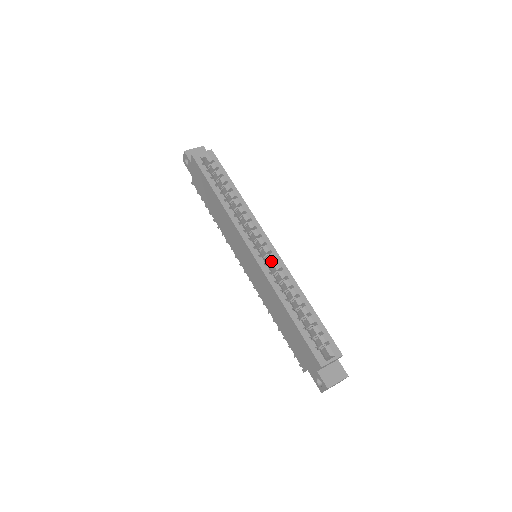
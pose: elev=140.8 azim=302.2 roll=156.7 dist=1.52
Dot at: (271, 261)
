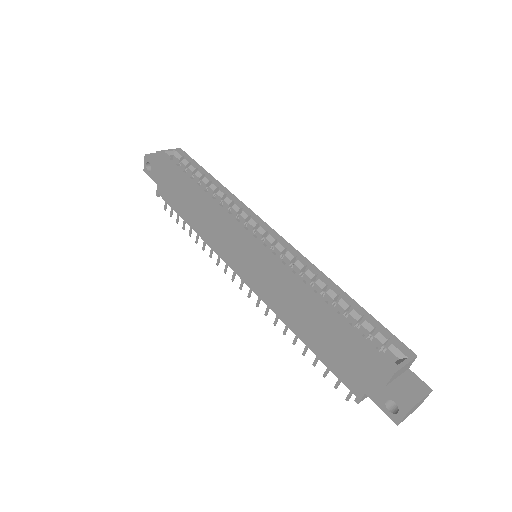
Dot at: (280, 251)
